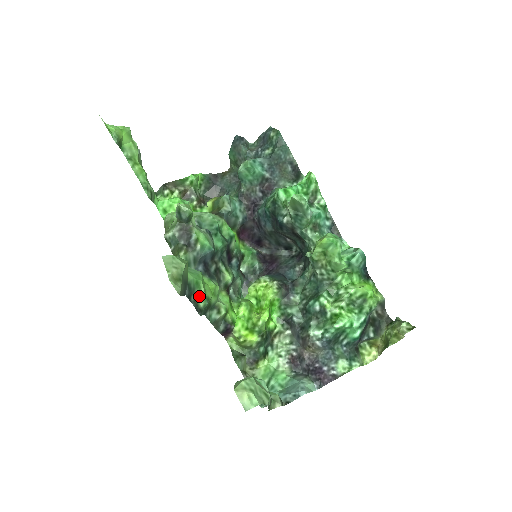
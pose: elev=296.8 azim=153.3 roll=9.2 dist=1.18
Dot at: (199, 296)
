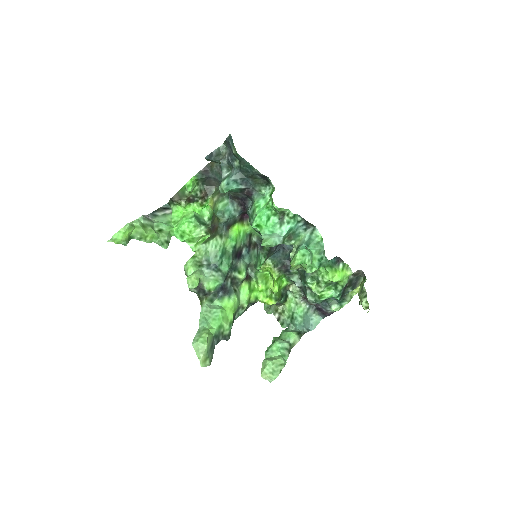
Dot at: (224, 331)
